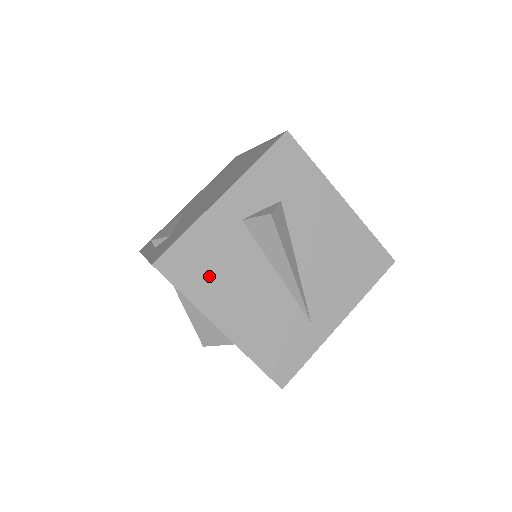
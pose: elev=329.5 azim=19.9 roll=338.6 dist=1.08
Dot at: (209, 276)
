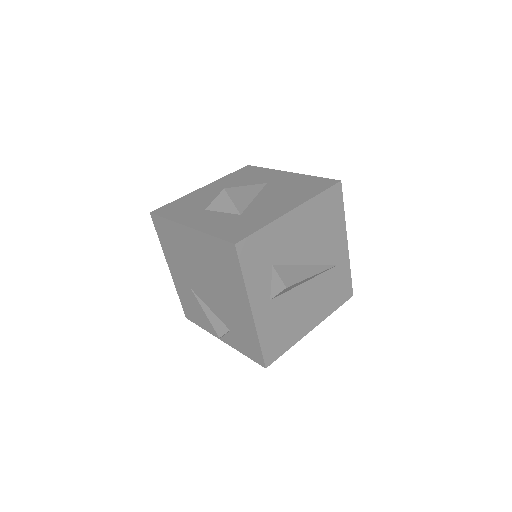
Dot at: (287, 331)
